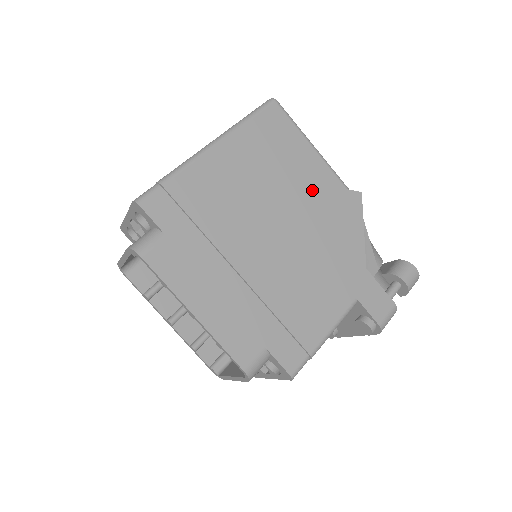
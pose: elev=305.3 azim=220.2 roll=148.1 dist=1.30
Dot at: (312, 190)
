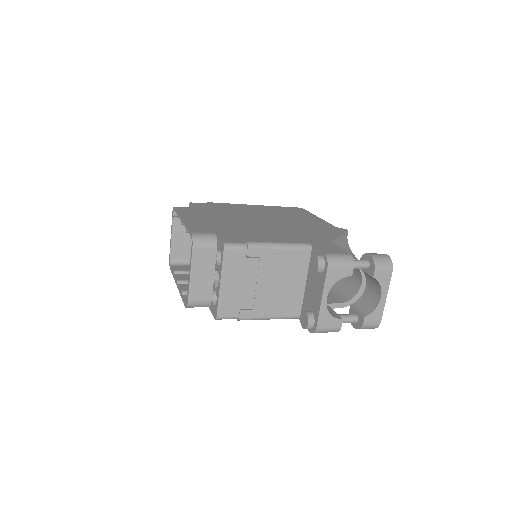
Dot at: (305, 221)
